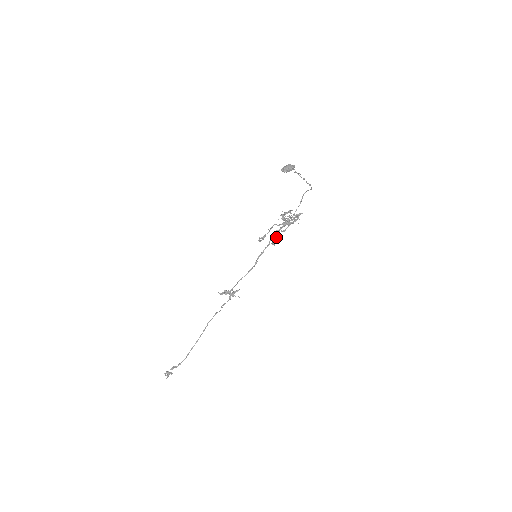
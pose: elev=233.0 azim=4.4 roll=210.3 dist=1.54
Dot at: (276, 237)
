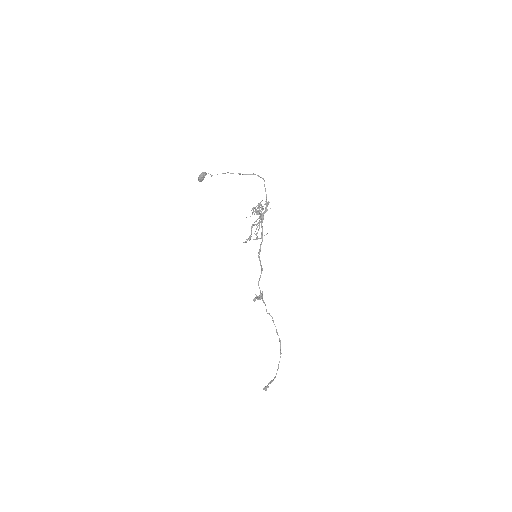
Dot at: occluded
